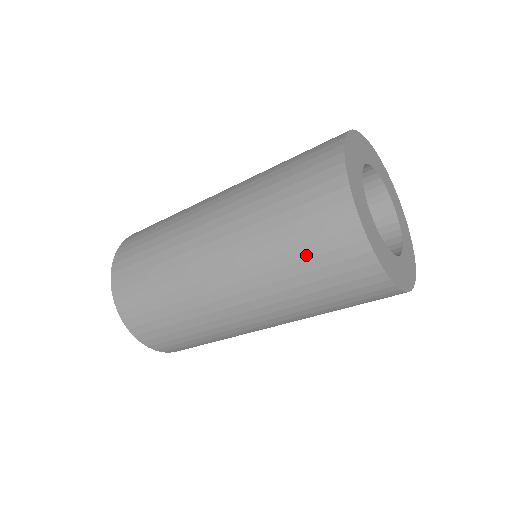
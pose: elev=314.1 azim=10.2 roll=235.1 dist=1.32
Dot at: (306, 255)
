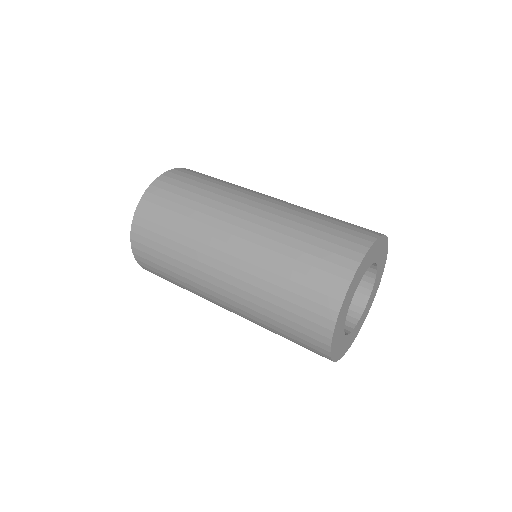
Dot at: (289, 308)
